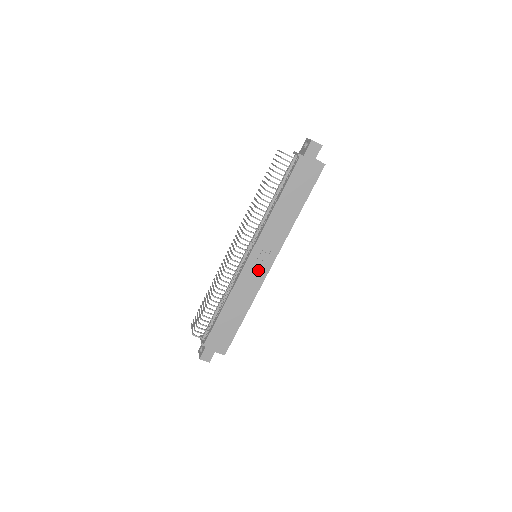
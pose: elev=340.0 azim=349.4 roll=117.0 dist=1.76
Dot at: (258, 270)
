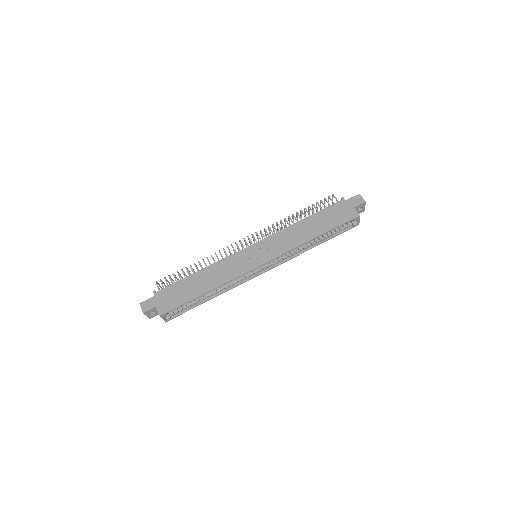
Dot at: (248, 261)
